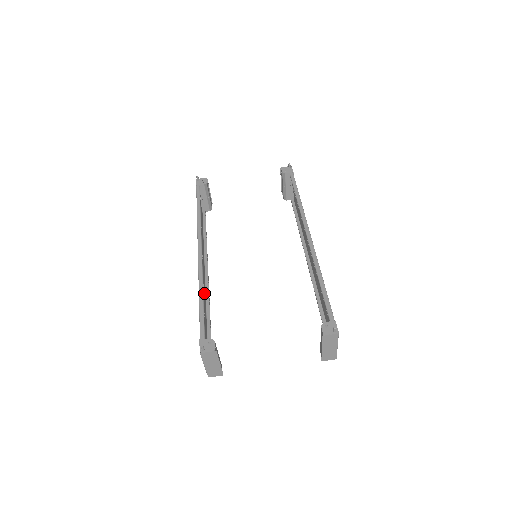
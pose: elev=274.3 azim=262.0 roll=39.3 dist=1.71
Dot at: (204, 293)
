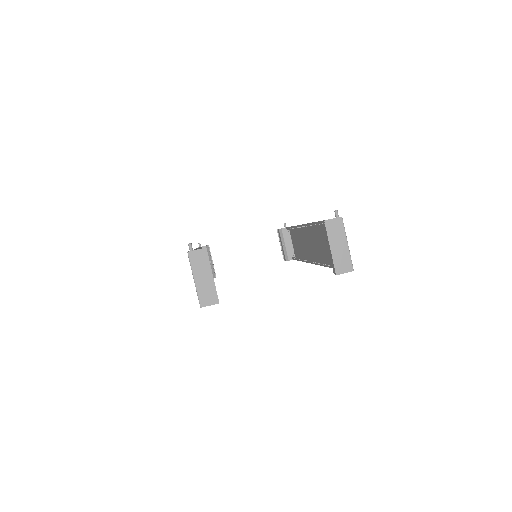
Dot at: occluded
